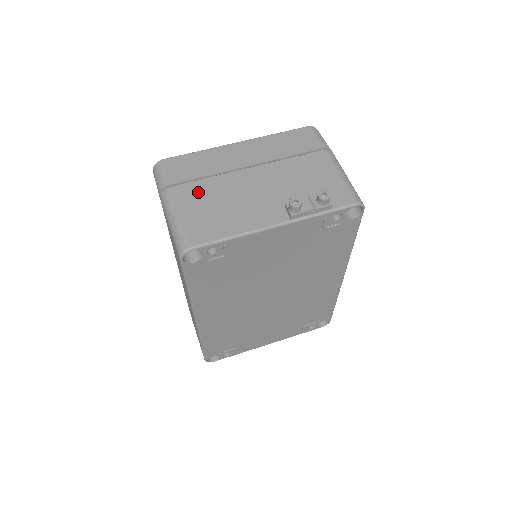
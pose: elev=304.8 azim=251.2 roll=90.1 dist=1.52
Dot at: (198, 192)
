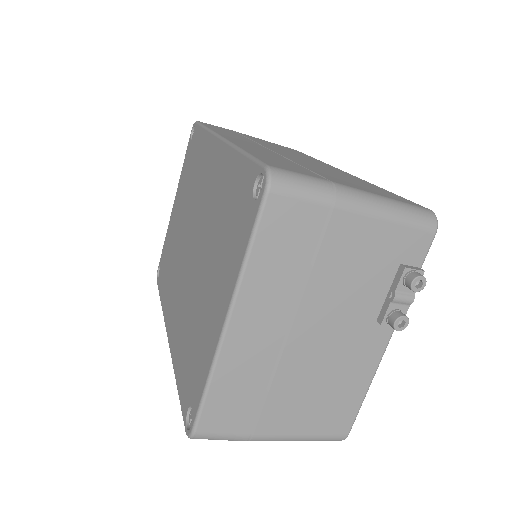
Dot at: (284, 408)
